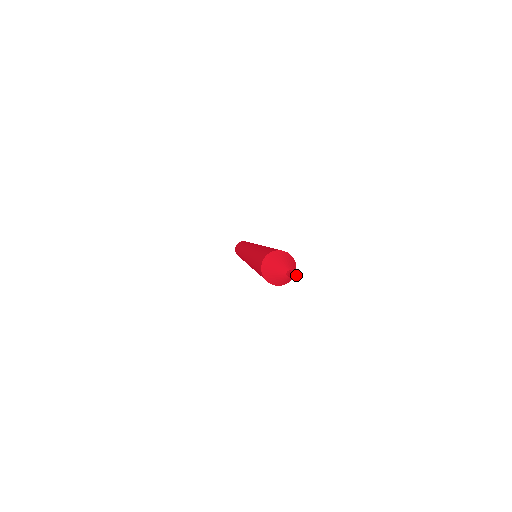
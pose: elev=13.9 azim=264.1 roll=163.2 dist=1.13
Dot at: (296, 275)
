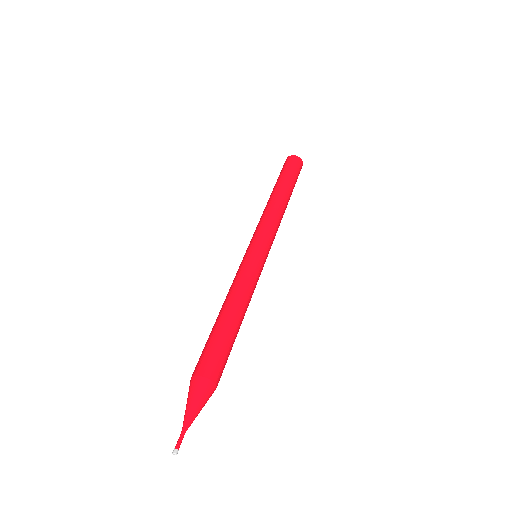
Dot at: (173, 454)
